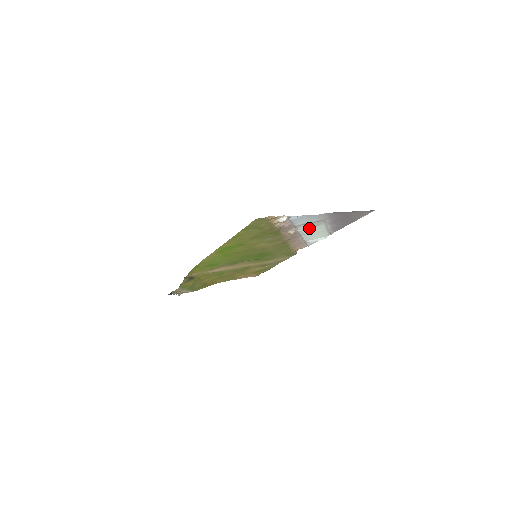
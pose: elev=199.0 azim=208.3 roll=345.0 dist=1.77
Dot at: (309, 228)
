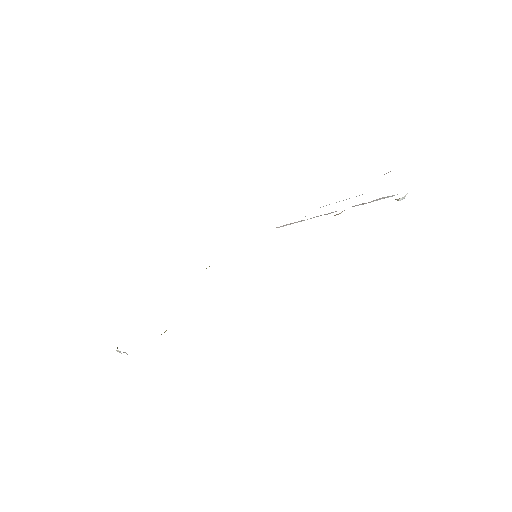
Dot at: occluded
